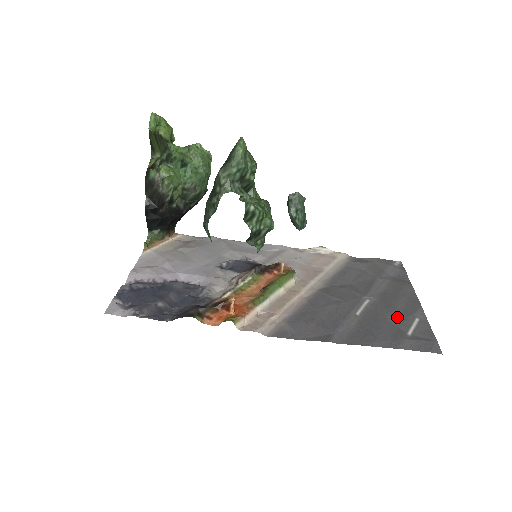
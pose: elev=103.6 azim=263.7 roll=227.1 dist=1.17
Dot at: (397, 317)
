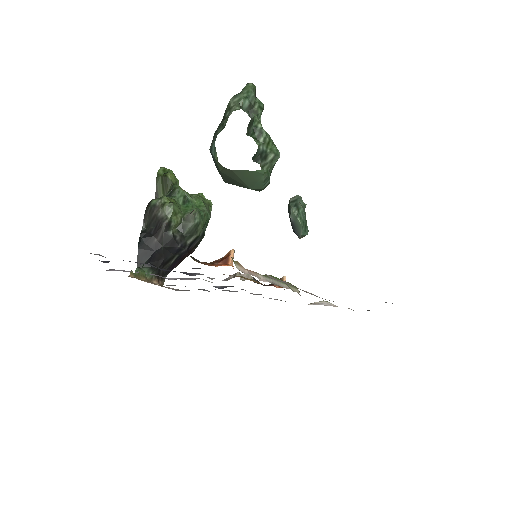
Dot at: occluded
